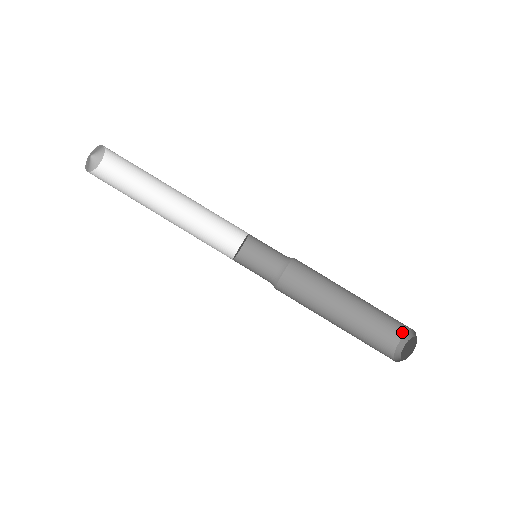
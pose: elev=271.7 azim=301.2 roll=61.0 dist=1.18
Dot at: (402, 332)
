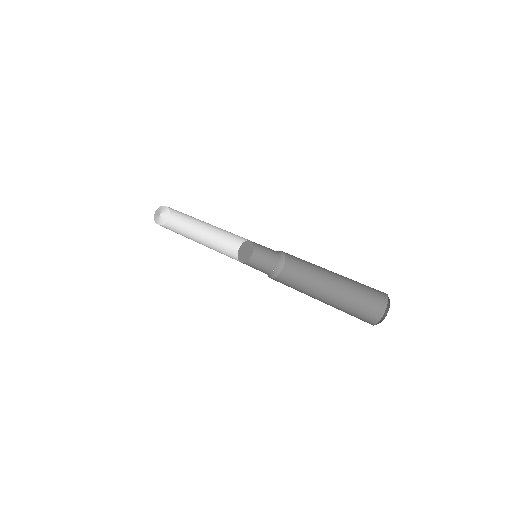
Dot at: (383, 306)
